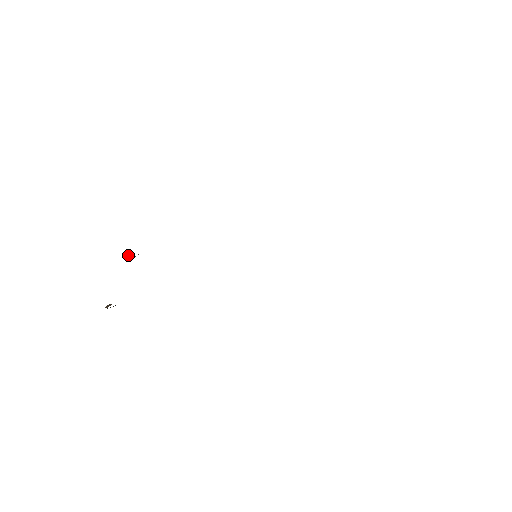
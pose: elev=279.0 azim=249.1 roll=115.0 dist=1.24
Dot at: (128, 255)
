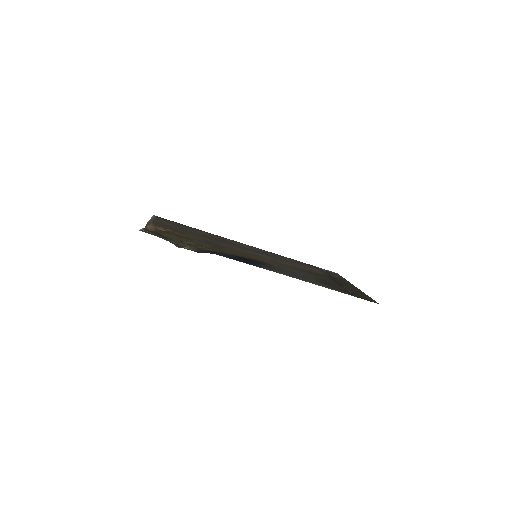
Dot at: (182, 247)
